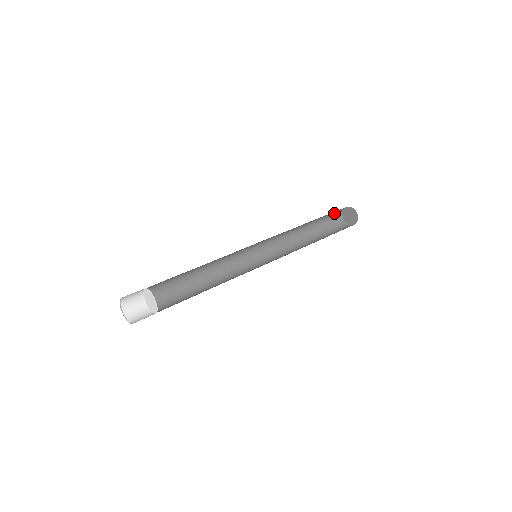
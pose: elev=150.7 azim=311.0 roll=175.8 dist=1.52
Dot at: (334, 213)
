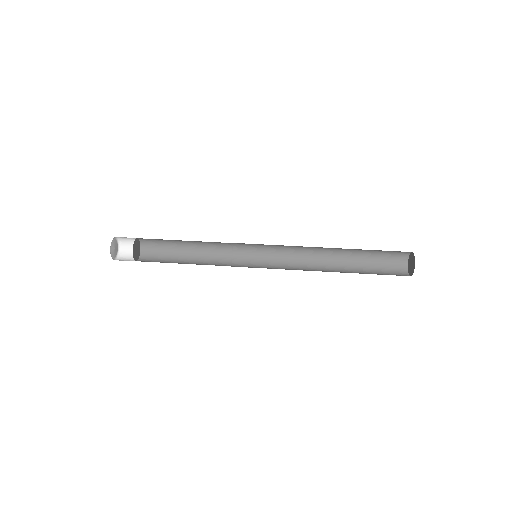
Dot at: occluded
